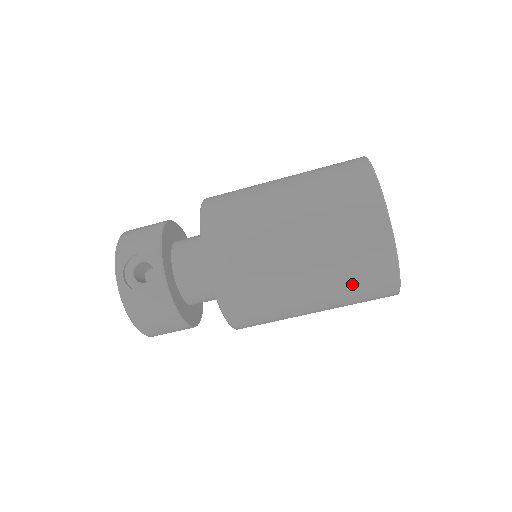
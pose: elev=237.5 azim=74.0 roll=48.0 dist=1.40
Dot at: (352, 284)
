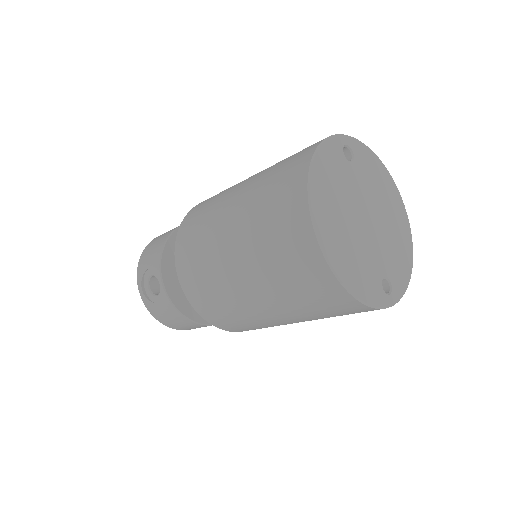
Dot at: (310, 307)
